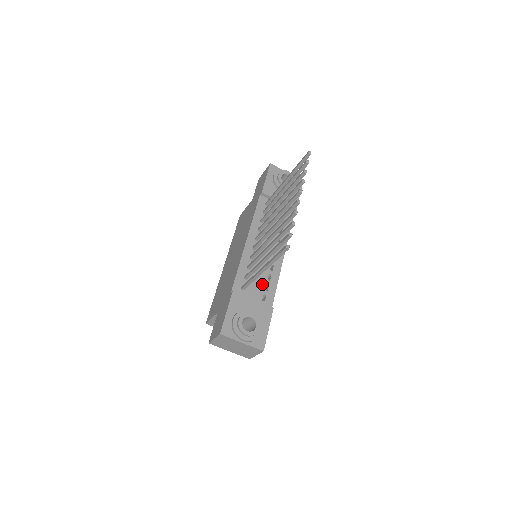
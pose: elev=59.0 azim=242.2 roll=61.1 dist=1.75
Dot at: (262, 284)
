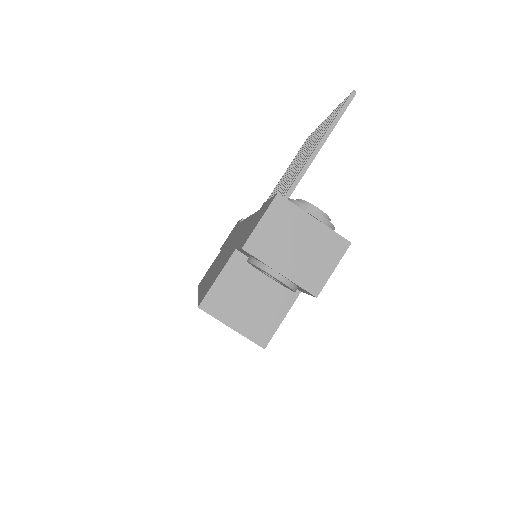
Dot at: occluded
